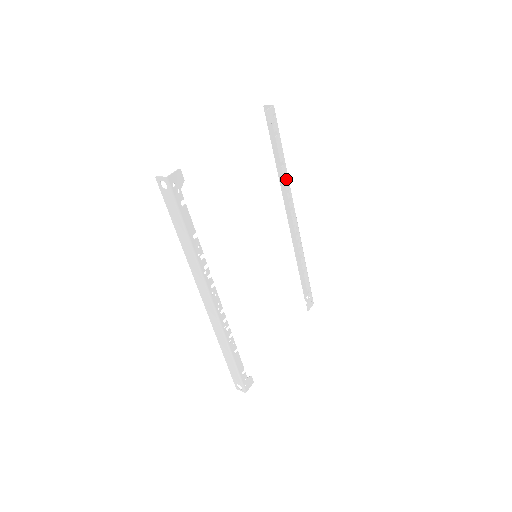
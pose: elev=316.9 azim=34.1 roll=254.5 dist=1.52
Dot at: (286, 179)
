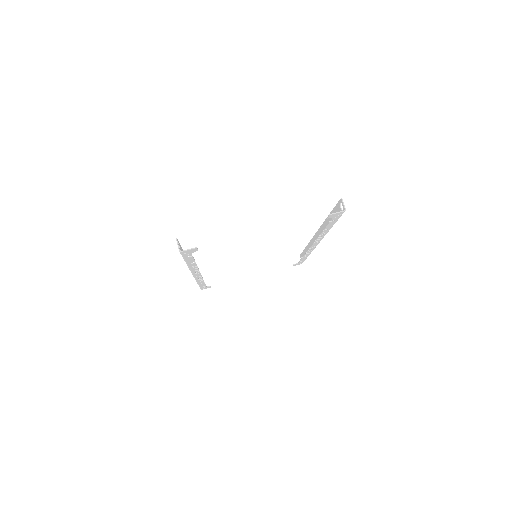
Dot at: (324, 233)
